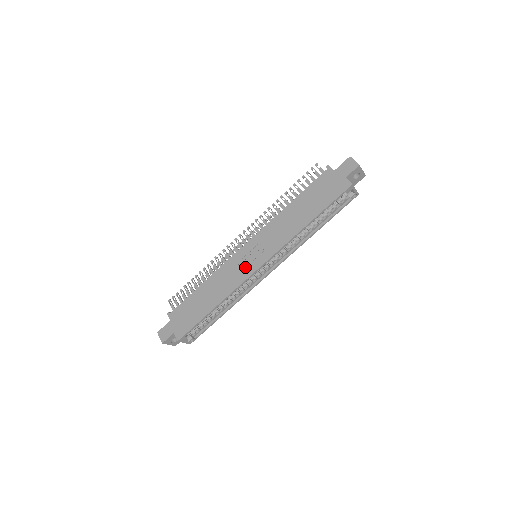
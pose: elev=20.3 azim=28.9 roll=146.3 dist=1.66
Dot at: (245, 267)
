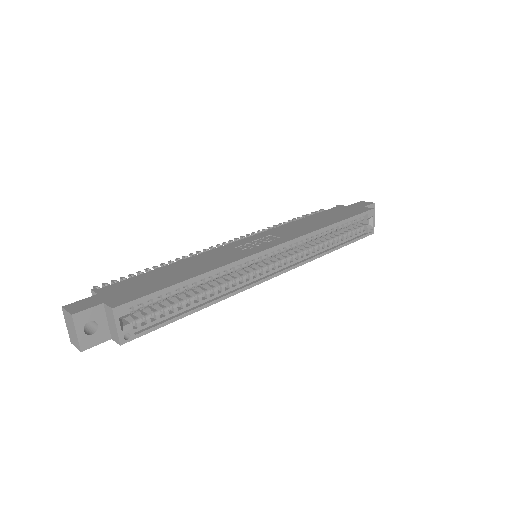
Dot at: (248, 249)
